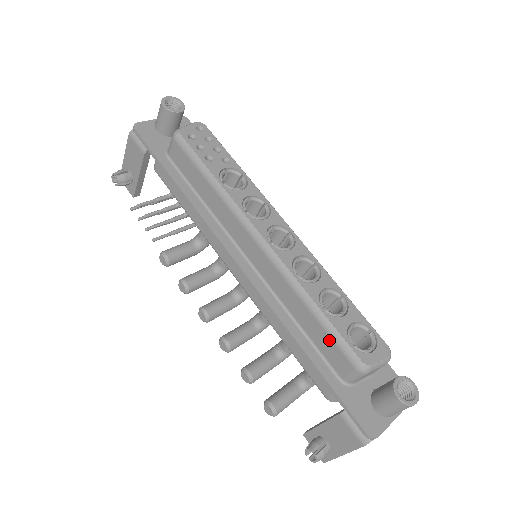
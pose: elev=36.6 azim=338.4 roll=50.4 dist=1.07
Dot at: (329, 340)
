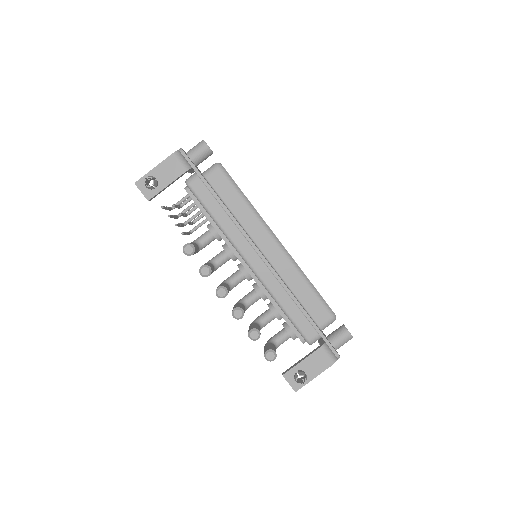
Dot at: (317, 302)
